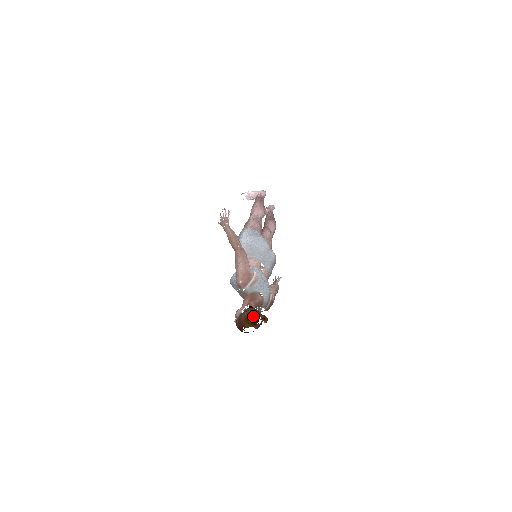
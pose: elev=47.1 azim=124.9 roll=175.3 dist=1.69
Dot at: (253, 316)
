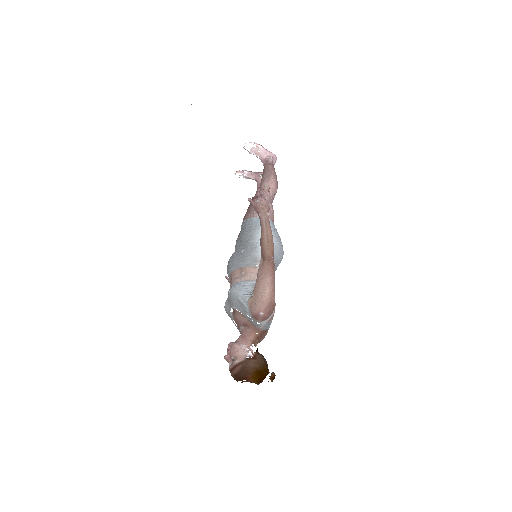
Dot at: (264, 371)
